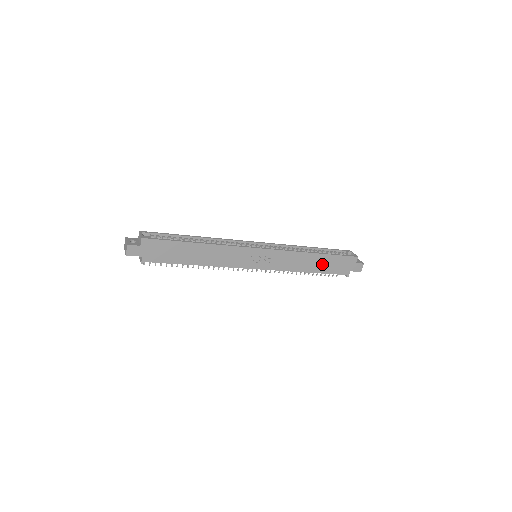
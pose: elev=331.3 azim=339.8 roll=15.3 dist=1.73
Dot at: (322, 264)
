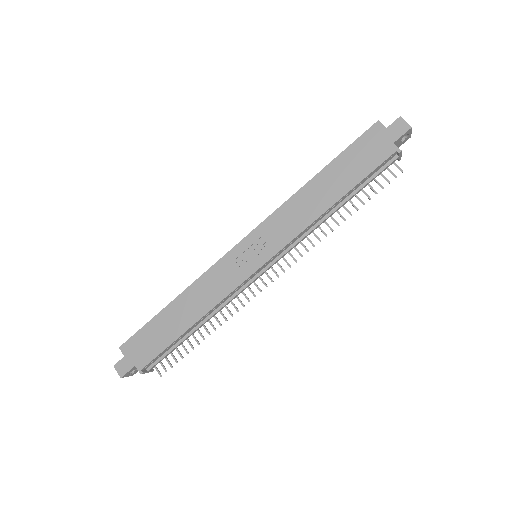
Dot at: (339, 179)
